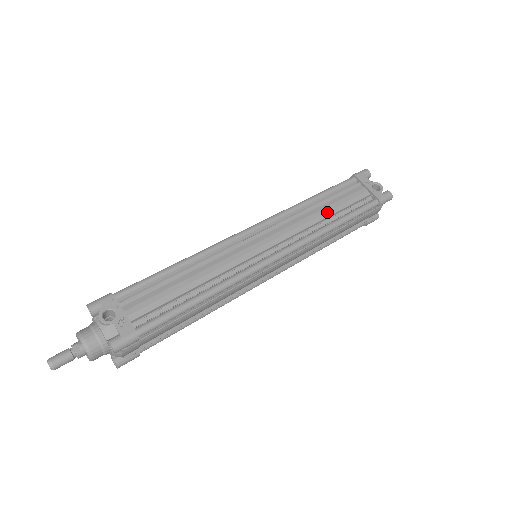
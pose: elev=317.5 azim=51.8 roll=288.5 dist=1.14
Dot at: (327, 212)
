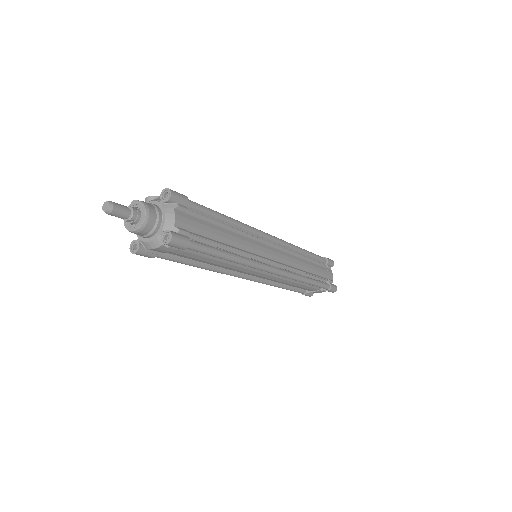
Dot at: occluded
